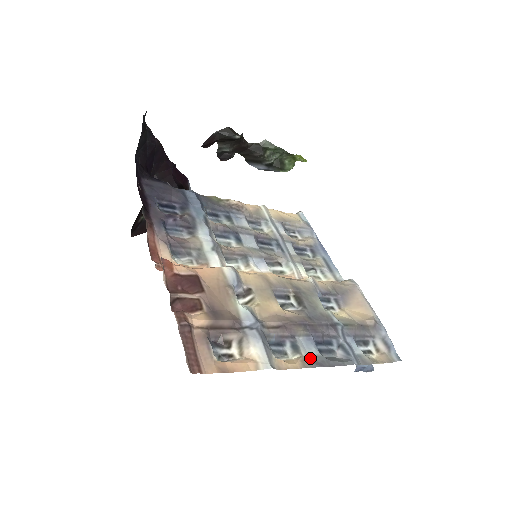
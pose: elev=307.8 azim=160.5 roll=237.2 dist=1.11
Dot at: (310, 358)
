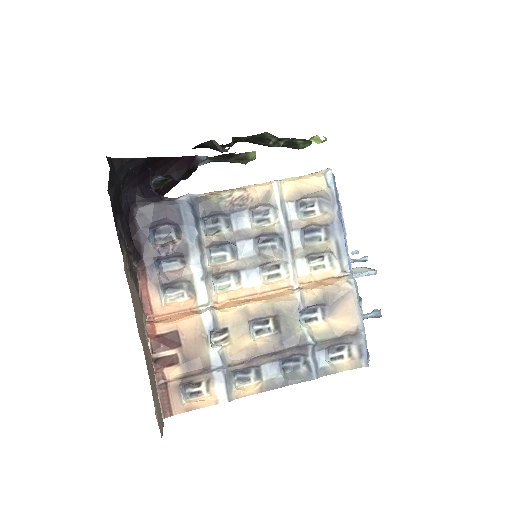
Dot at: (270, 382)
